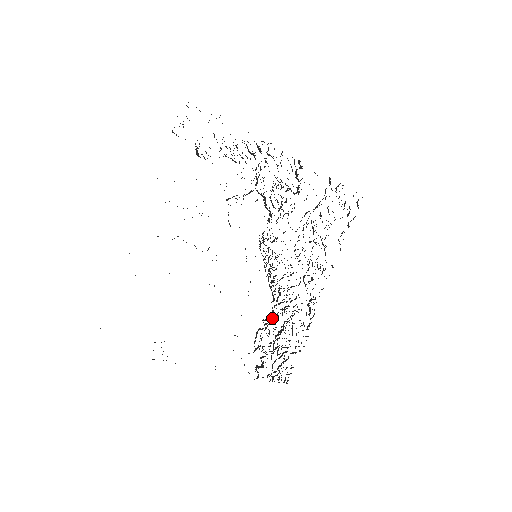
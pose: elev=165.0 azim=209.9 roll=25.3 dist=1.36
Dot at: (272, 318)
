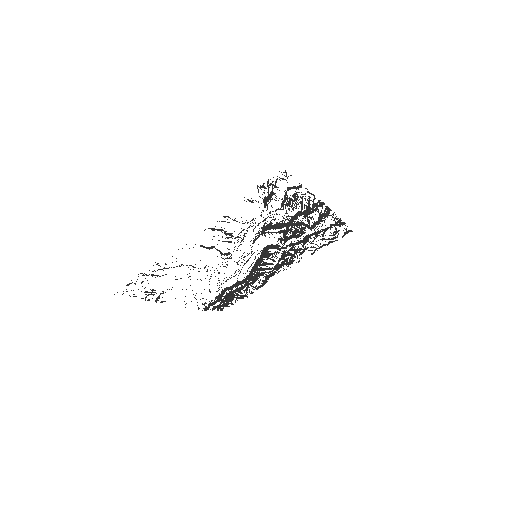
Dot at: occluded
